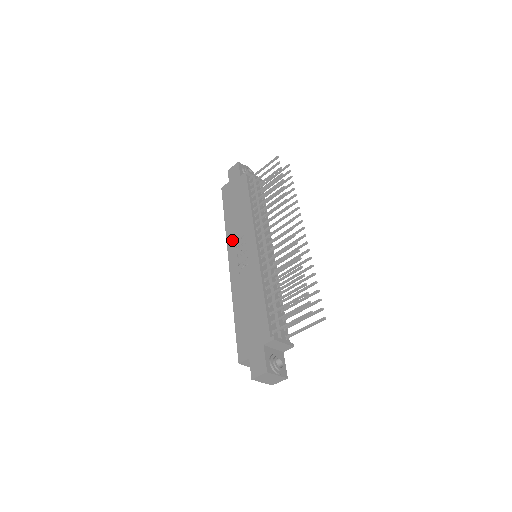
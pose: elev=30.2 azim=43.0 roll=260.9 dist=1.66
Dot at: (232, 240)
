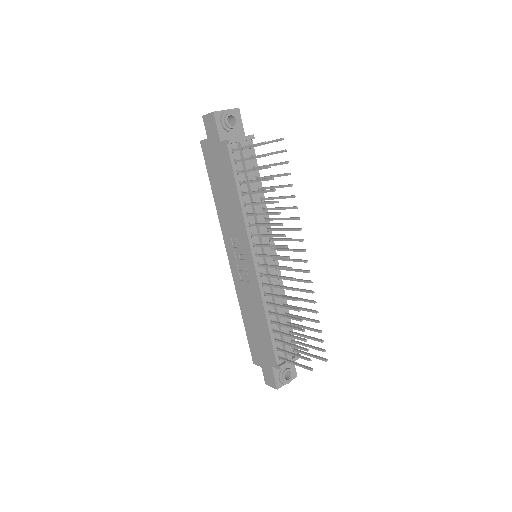
Dot at: (227, 233)
